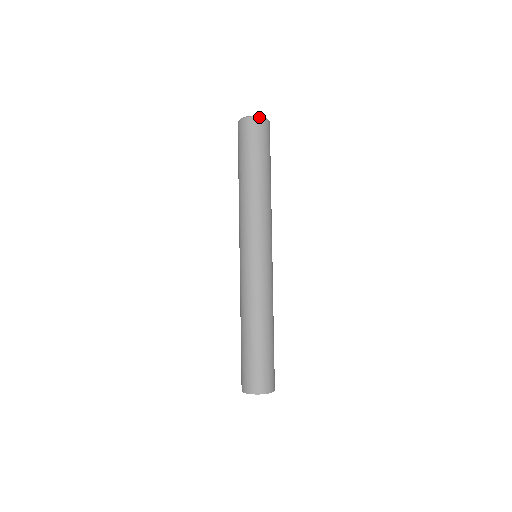
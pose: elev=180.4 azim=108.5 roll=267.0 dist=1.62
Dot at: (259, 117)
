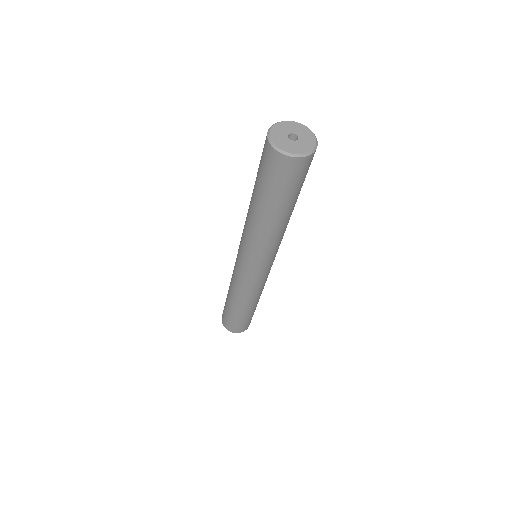
Dot at: (313, 153)
